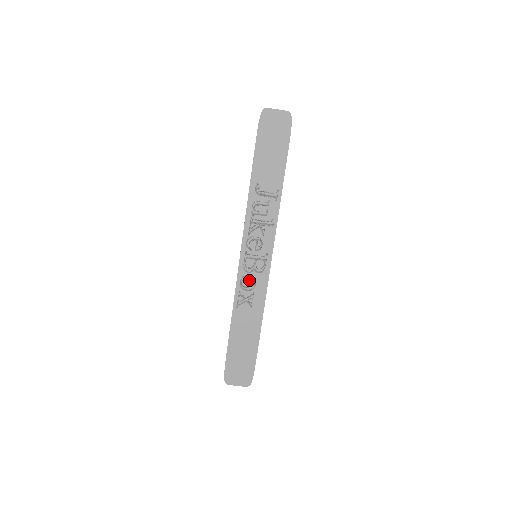
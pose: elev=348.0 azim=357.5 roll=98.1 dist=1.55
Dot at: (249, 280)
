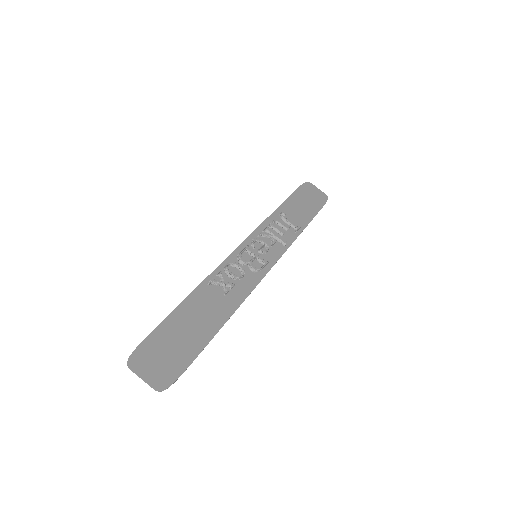
Dot at: (237, 270)
